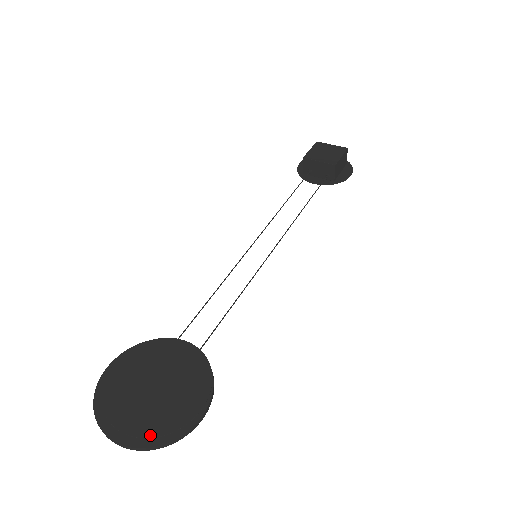
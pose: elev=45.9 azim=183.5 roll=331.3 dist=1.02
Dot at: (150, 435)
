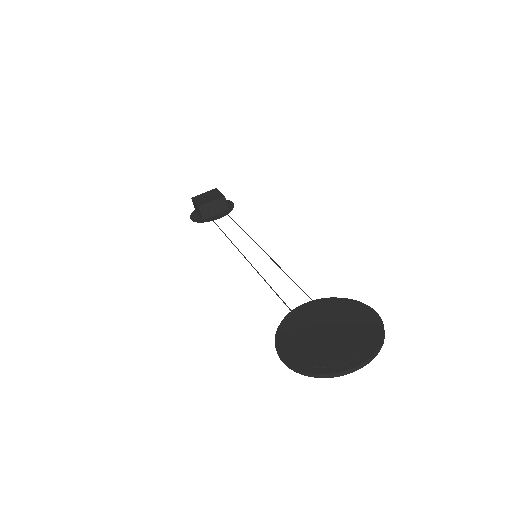
Dot at: (370, 342)
